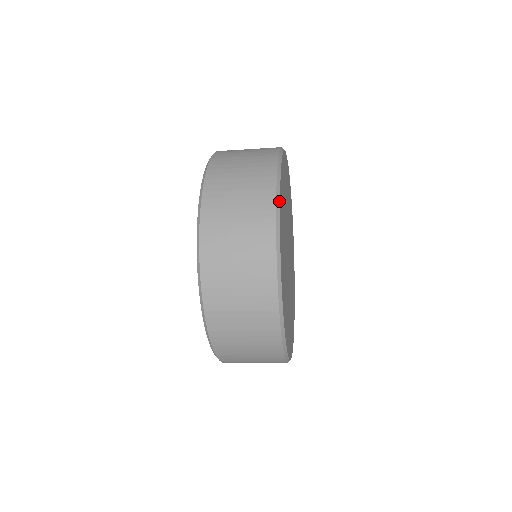
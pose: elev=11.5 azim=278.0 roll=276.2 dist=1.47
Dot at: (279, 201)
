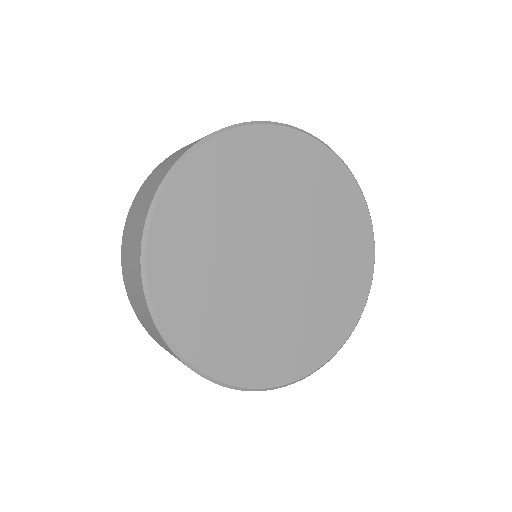
Dot at: (145, 276)
